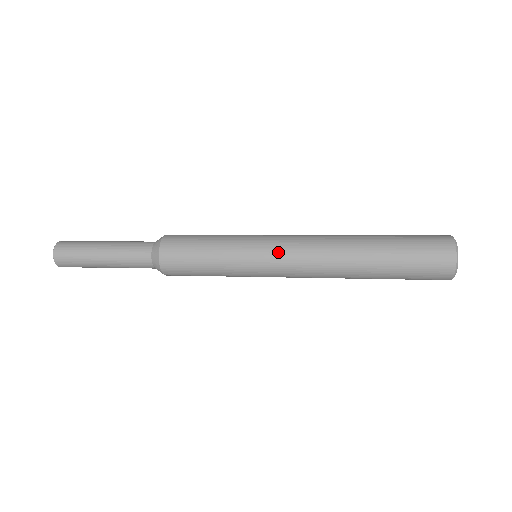
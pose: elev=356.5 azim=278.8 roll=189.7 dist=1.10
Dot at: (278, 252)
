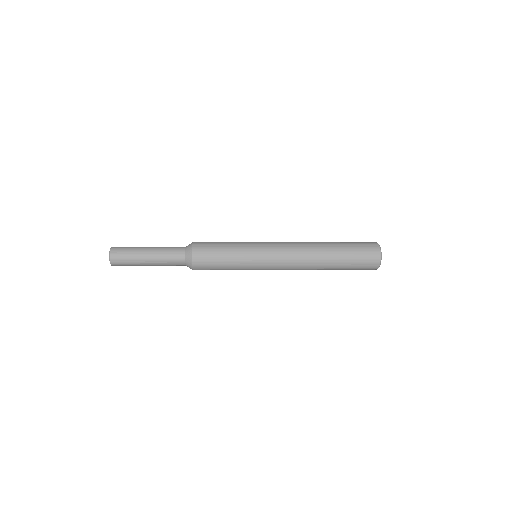
Dot at: (273, 244)
